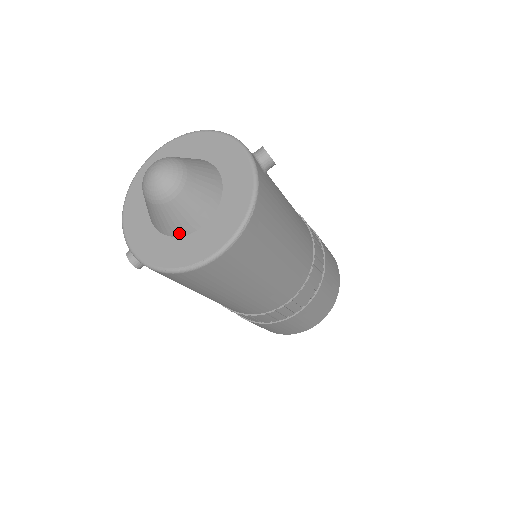
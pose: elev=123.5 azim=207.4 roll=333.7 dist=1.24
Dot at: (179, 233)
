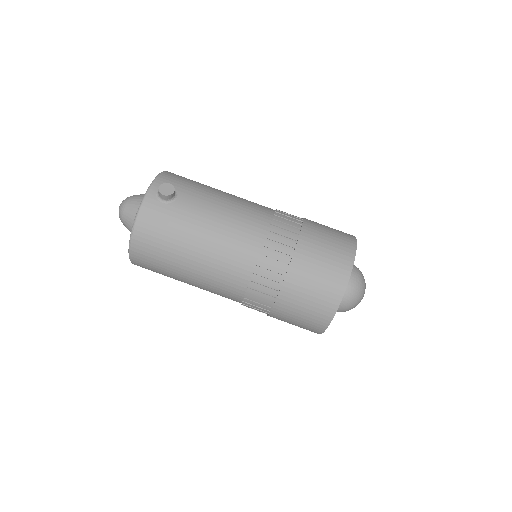
Dot at: occluded
